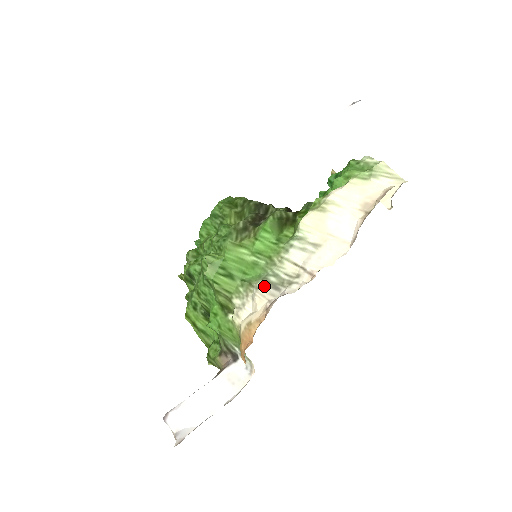
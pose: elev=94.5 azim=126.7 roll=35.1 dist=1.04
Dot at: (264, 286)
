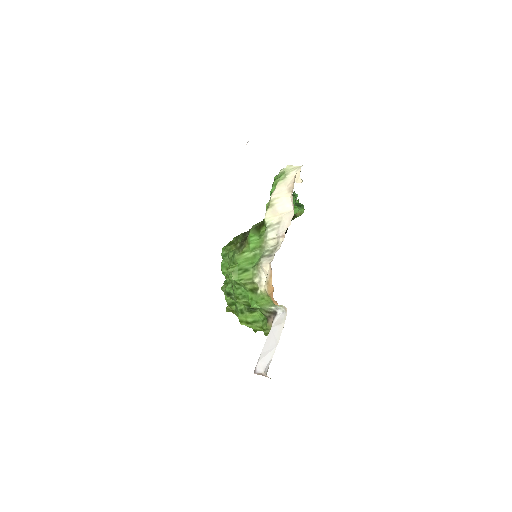
Dot at: (264, 259)
